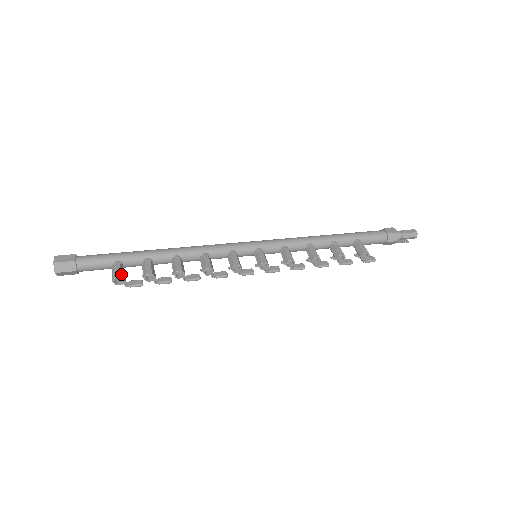
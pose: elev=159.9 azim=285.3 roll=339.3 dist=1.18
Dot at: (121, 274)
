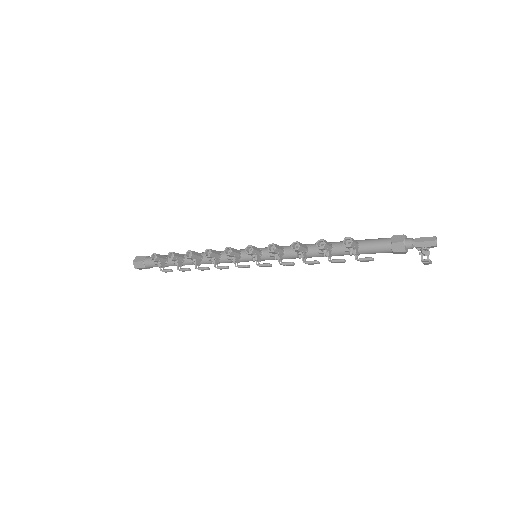
Dot at: (158, 255)
